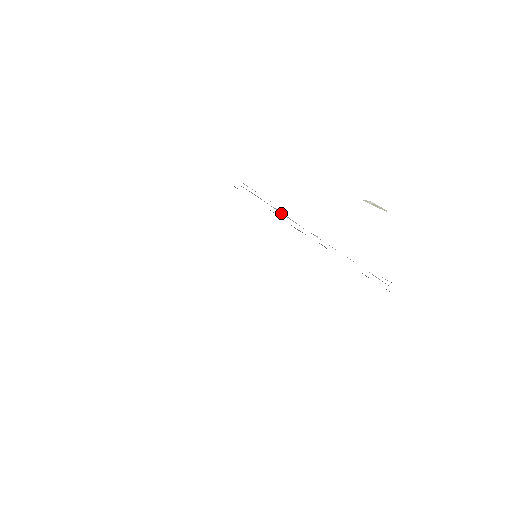
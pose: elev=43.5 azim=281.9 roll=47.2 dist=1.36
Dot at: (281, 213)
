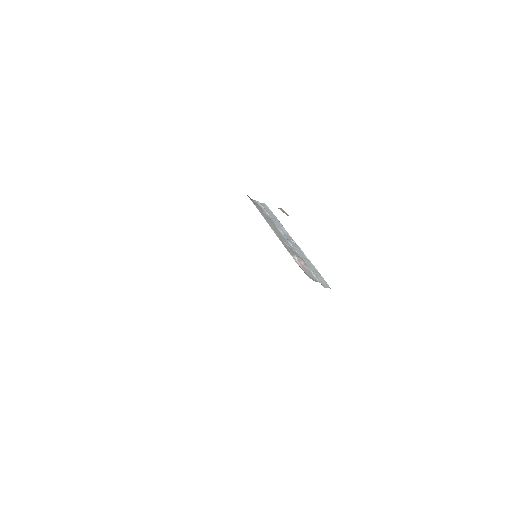
Dot at: (275, 223)
